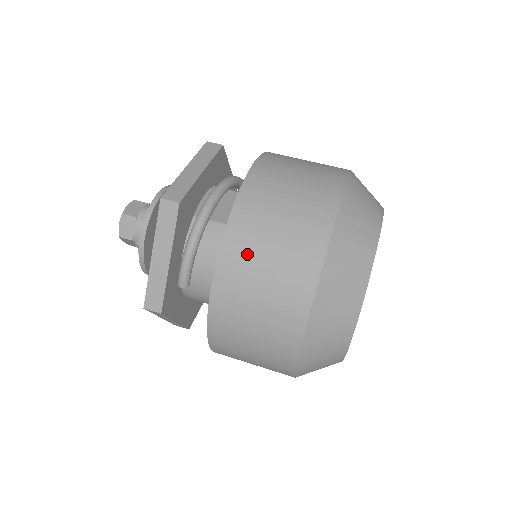
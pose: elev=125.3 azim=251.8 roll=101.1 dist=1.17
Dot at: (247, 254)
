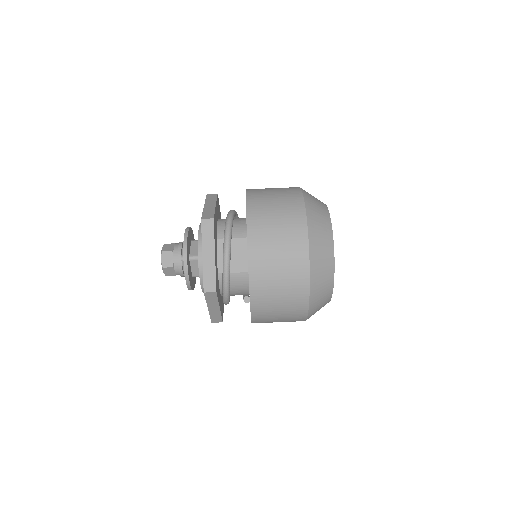
Dot at: (267, 306)
